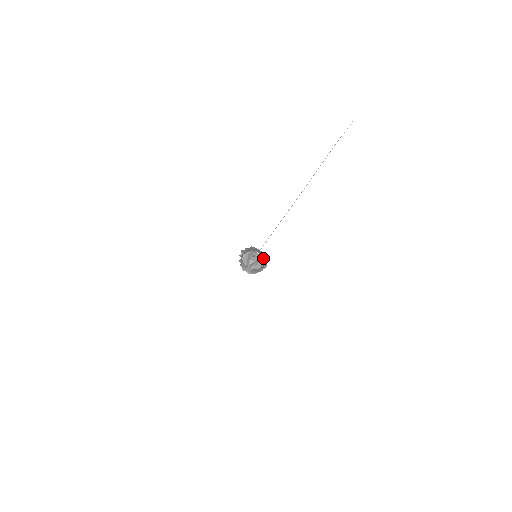
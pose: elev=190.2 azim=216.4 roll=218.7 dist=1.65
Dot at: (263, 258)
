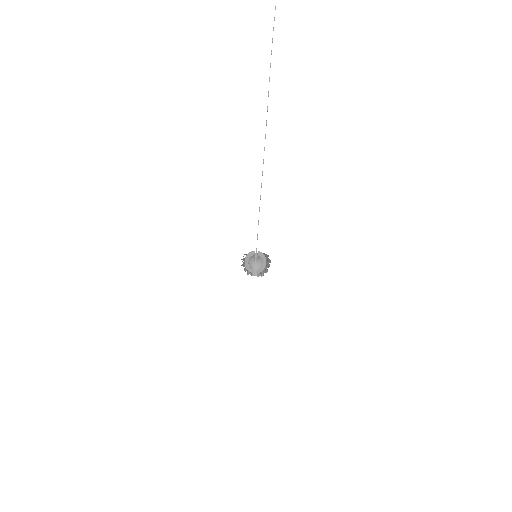
Dot at: (269, 261)
